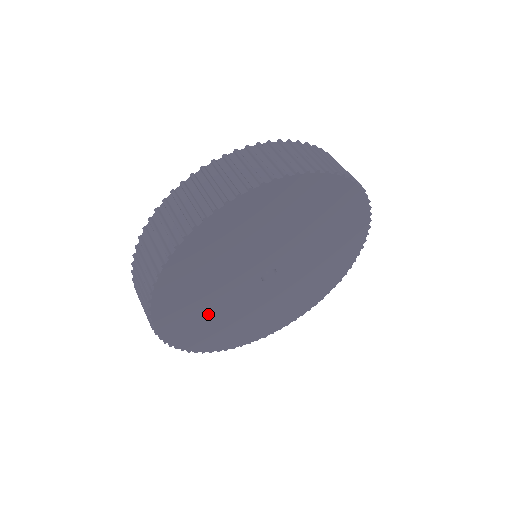
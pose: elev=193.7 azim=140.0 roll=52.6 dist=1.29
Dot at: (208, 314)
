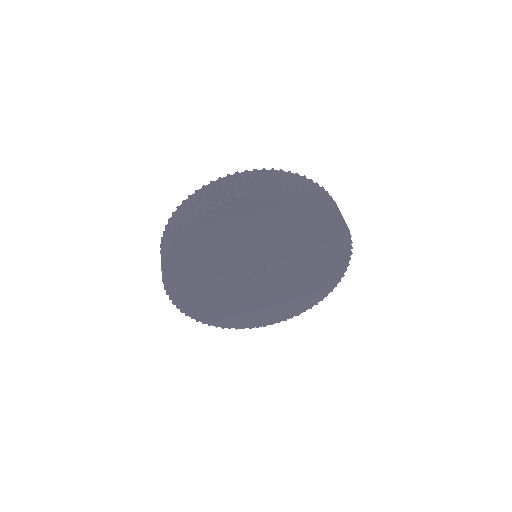
Dot at: (229, 304)
